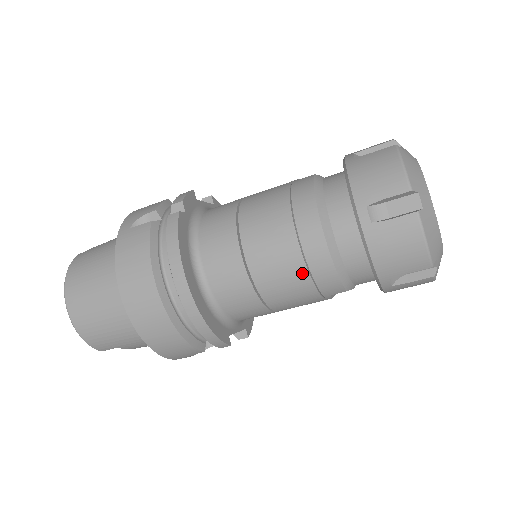
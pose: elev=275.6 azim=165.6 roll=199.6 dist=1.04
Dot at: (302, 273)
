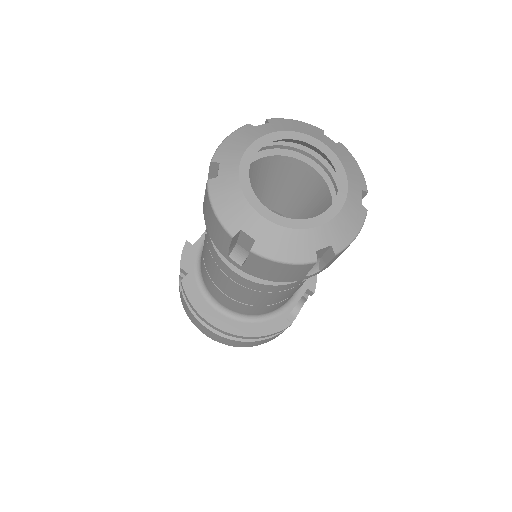
Dot at: (260, 293)
